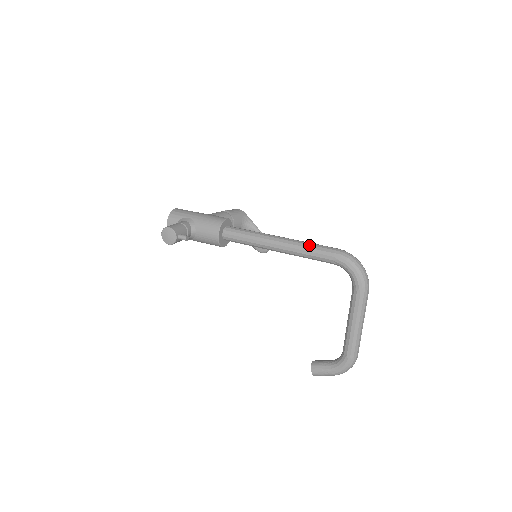
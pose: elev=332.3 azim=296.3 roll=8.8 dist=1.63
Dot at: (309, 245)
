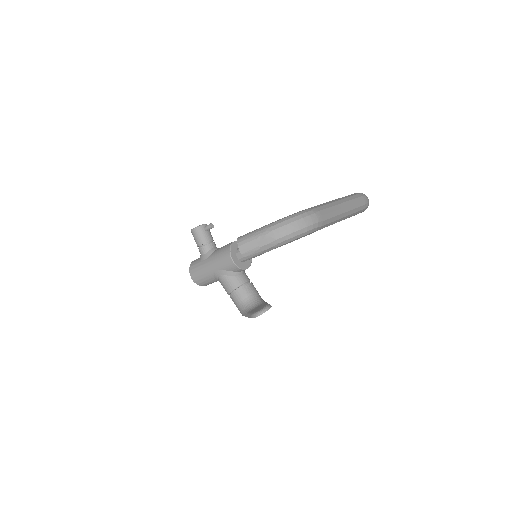
Dot at: occluded
